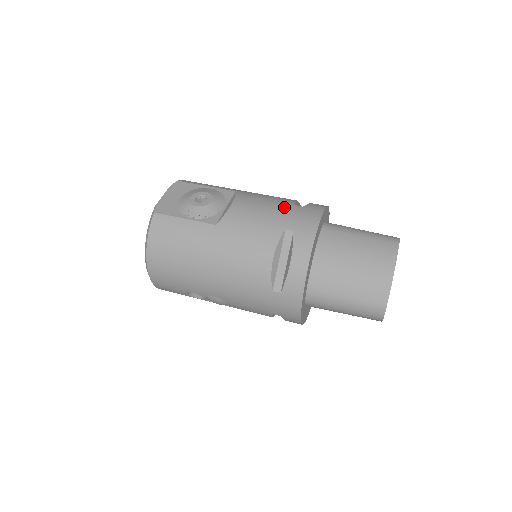
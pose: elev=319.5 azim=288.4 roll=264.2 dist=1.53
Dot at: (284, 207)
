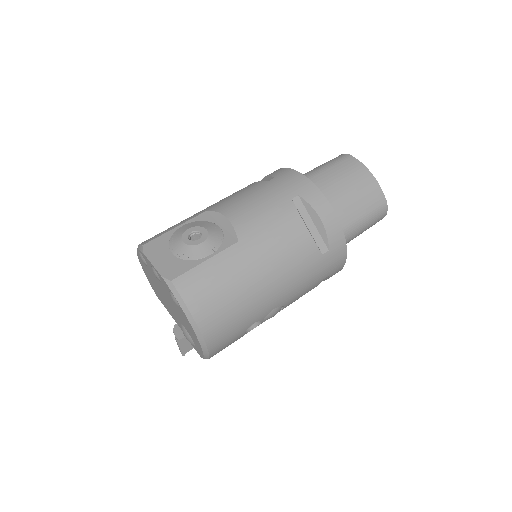
Dot at: (265, 188)
